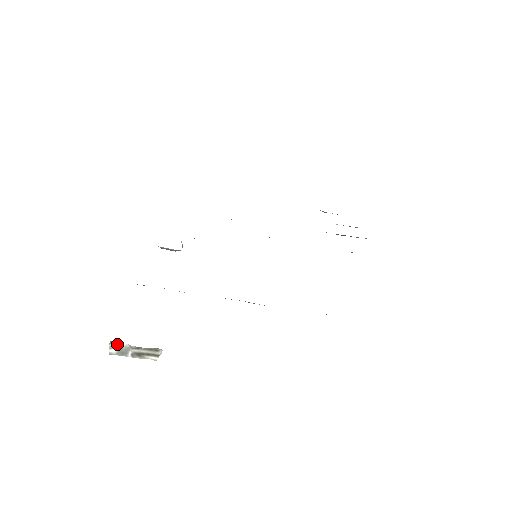
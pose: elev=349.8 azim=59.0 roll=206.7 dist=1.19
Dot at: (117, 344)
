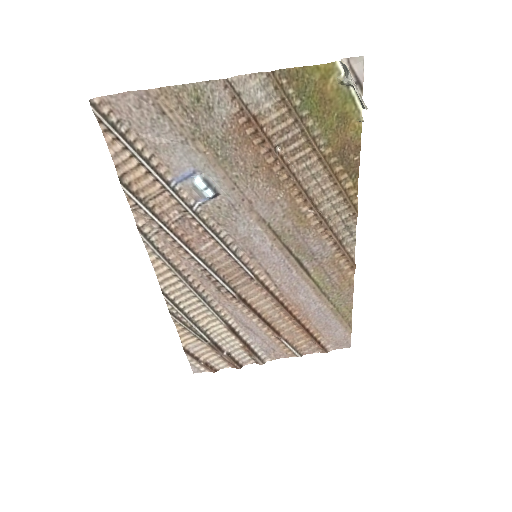
Dot at: (343, 68)
